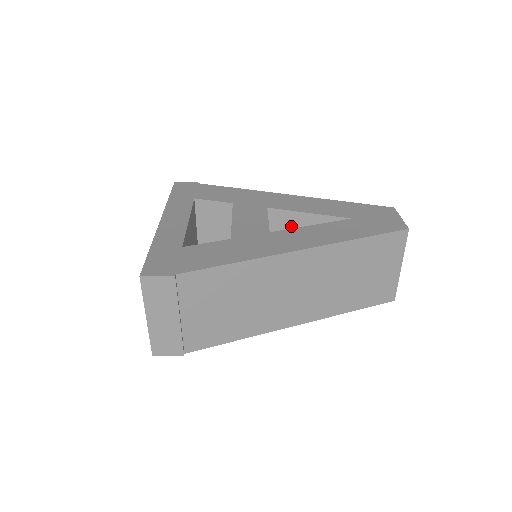
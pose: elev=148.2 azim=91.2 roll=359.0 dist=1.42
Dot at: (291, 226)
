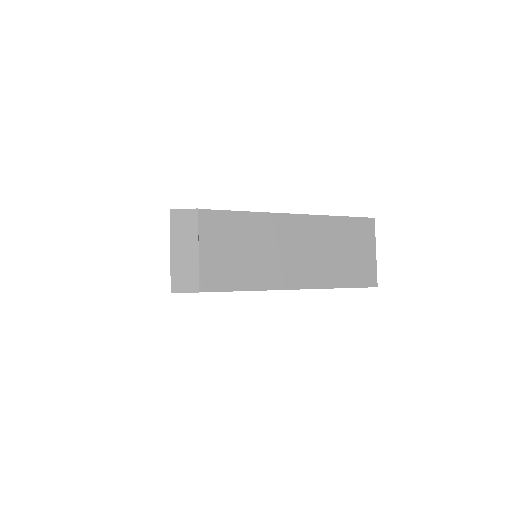
Dot at: occluded
